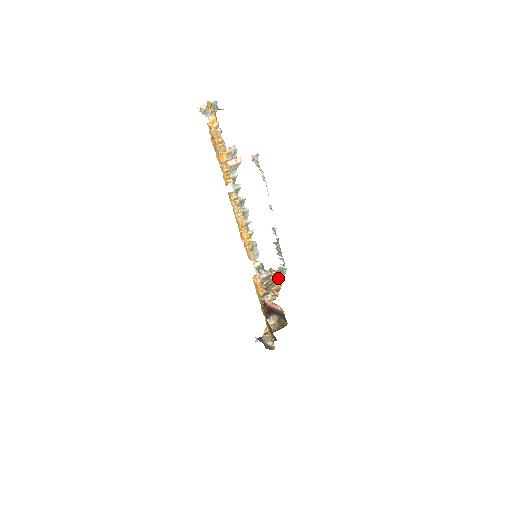
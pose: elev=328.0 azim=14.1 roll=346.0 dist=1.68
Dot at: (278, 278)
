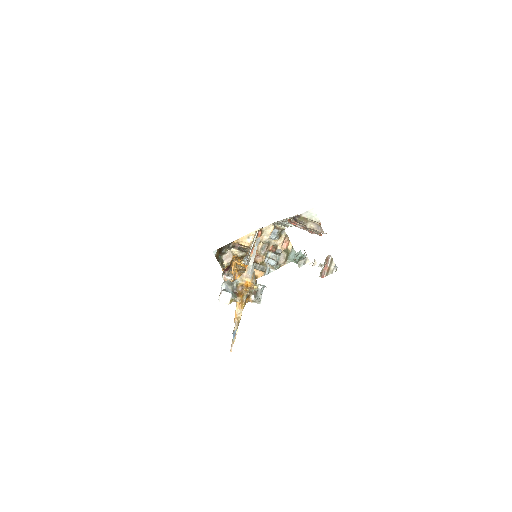
Dot at: (267, 269)
